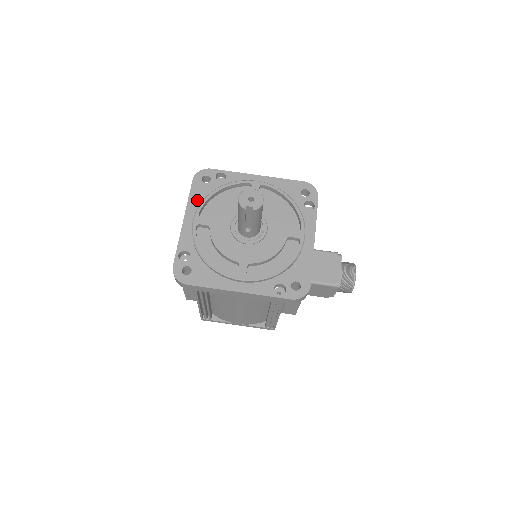
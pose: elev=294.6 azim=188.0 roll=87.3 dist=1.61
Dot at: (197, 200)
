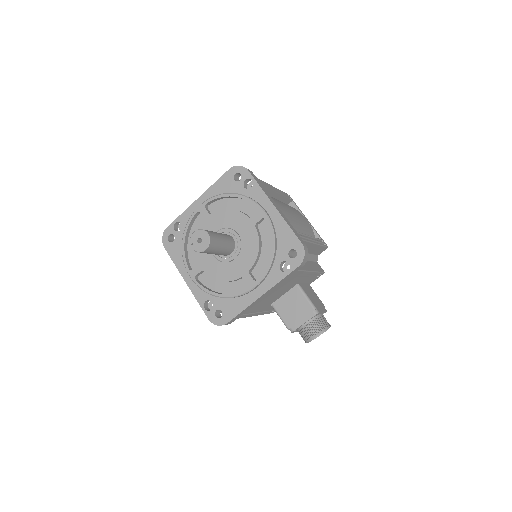
Dot at: (217, 190)
